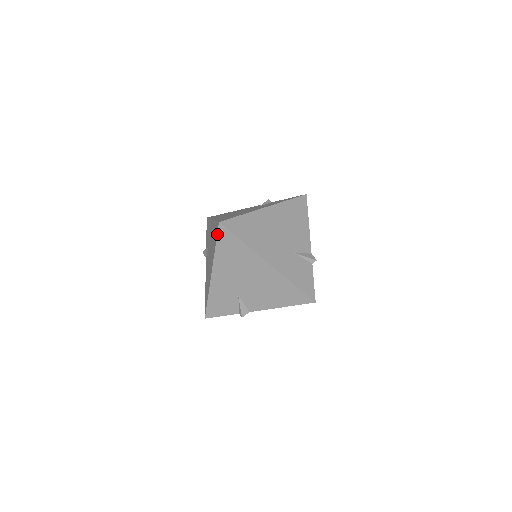
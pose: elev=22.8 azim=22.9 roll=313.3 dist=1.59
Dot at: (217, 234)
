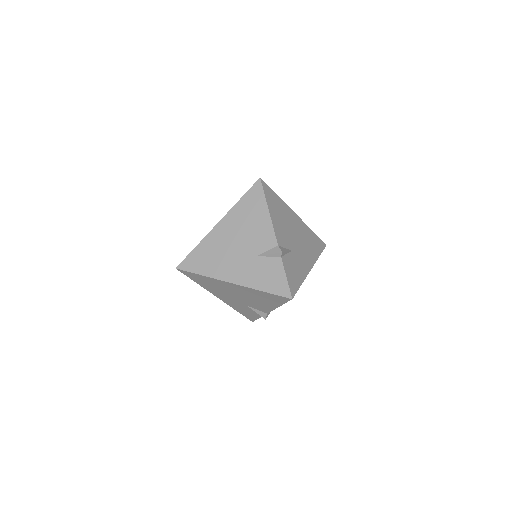
Dot at: occluded
